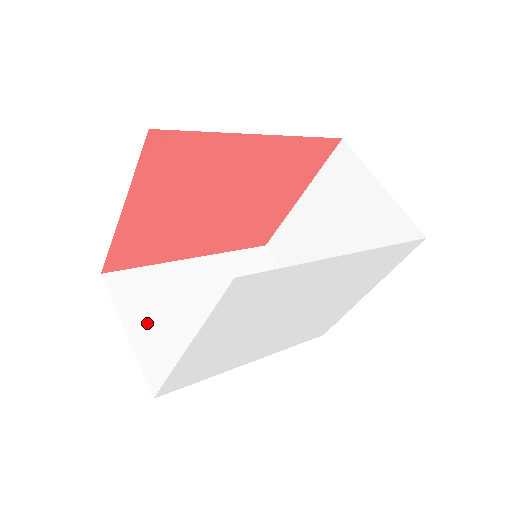
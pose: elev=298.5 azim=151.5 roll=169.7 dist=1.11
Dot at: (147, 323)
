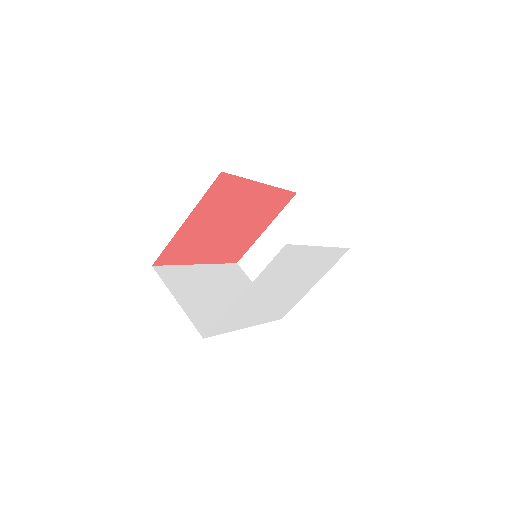
Dot at: (186, 298)
